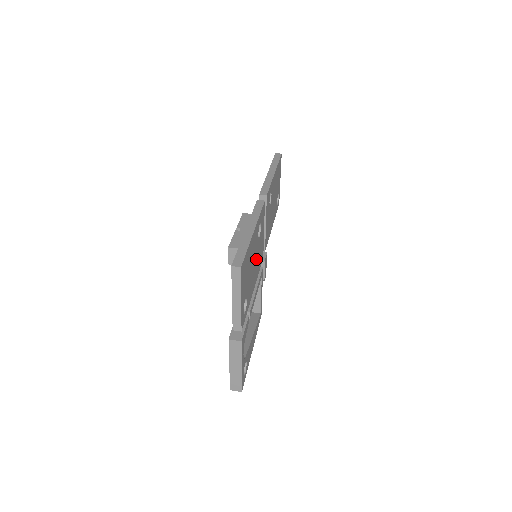
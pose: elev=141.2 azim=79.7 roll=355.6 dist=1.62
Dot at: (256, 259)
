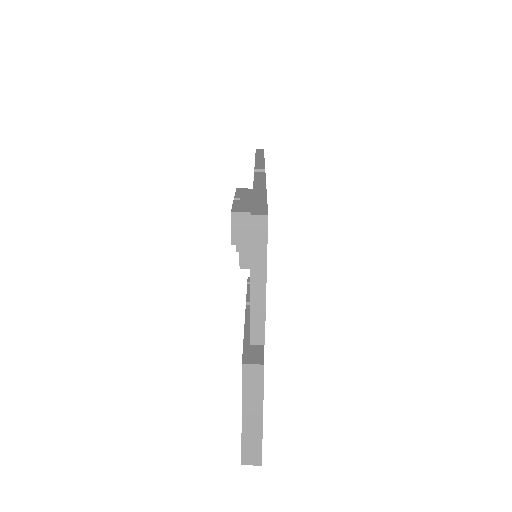
Dot at: occluded
